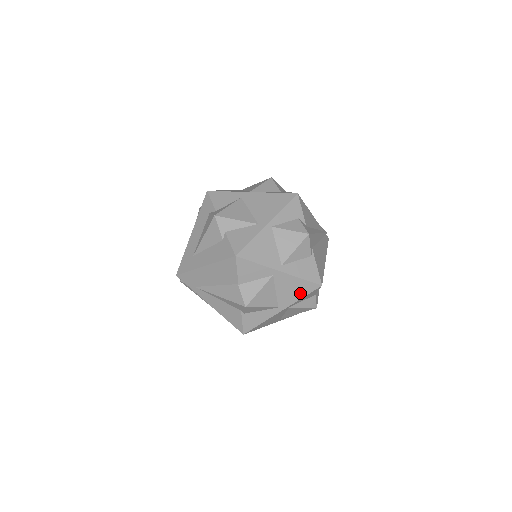
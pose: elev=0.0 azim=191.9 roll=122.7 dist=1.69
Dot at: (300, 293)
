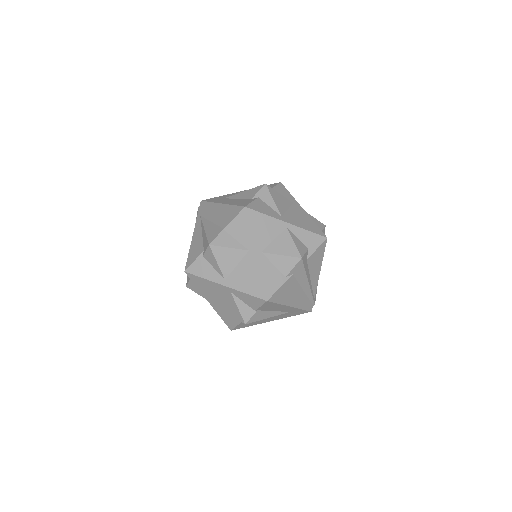
Dot at: (249, 287)
